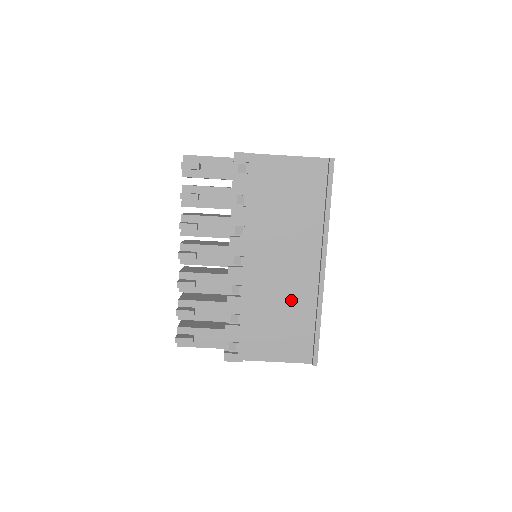
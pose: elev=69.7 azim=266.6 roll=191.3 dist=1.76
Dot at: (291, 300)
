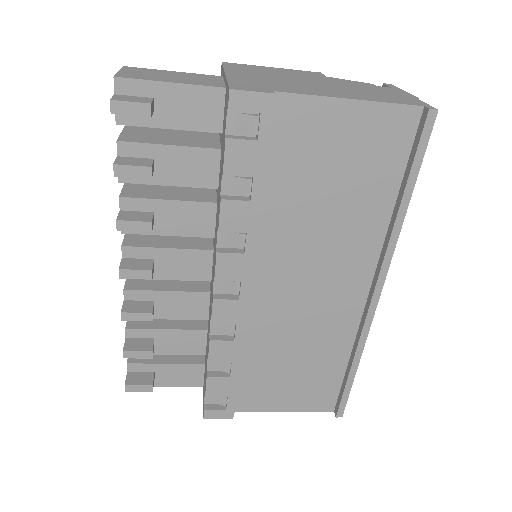
Dot at: (314, 338)
